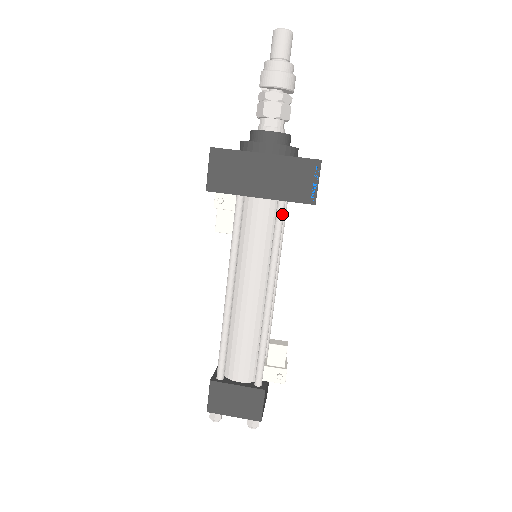
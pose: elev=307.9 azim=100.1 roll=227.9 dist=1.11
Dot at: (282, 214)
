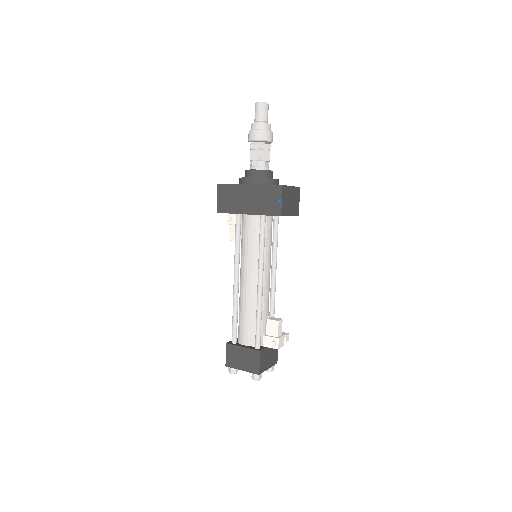
Dot at: (263, 224)
